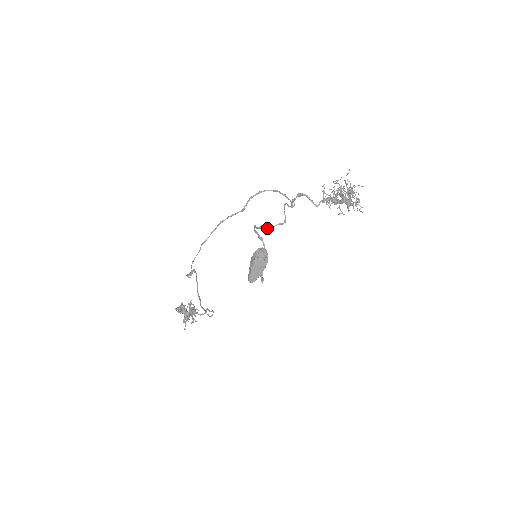
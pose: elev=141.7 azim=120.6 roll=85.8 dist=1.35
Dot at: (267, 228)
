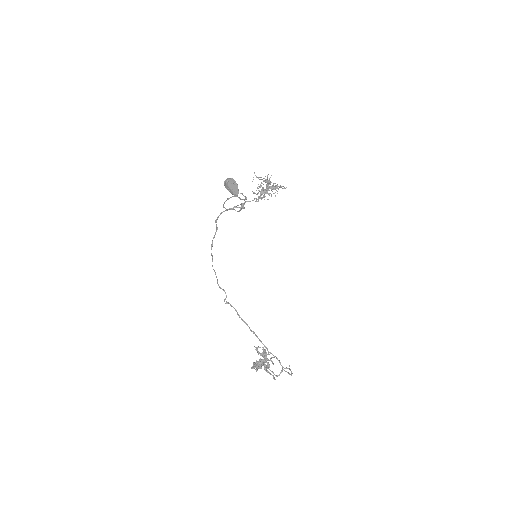
Dot at: occluded
